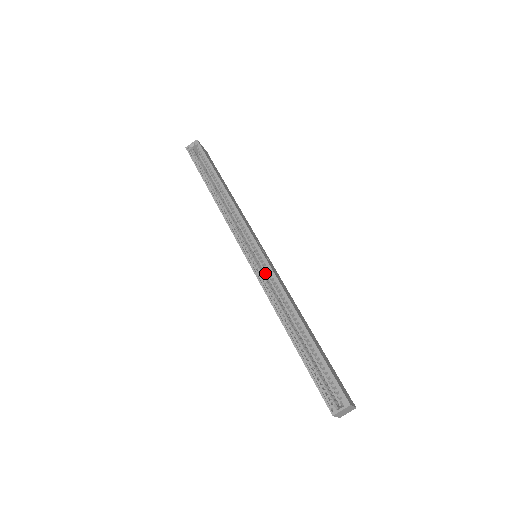
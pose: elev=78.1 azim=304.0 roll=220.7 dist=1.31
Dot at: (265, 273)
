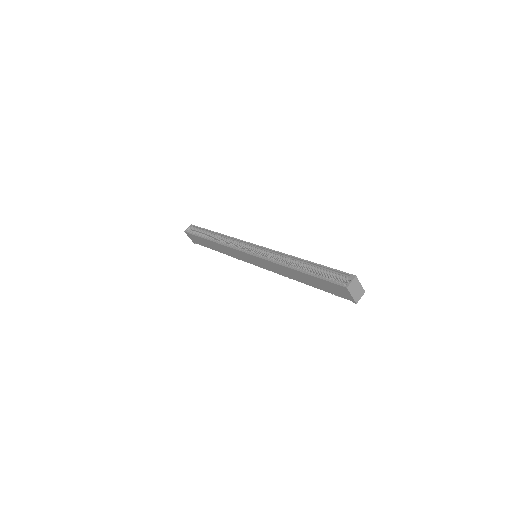
Dot at: occluded
